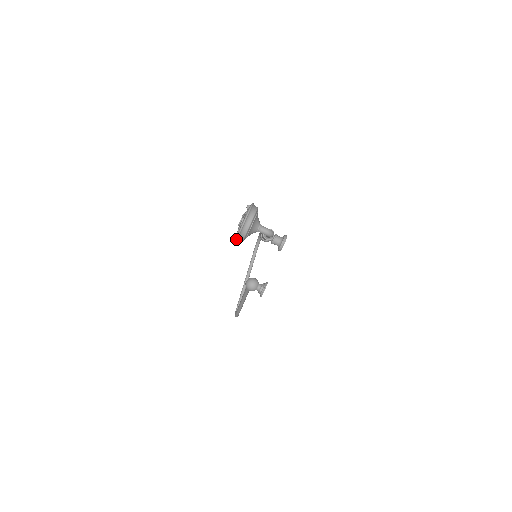
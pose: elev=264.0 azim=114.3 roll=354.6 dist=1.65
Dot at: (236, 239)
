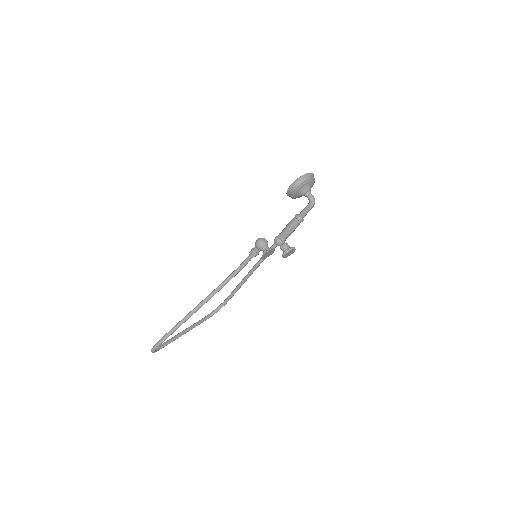
Dot at: (295, 181)
